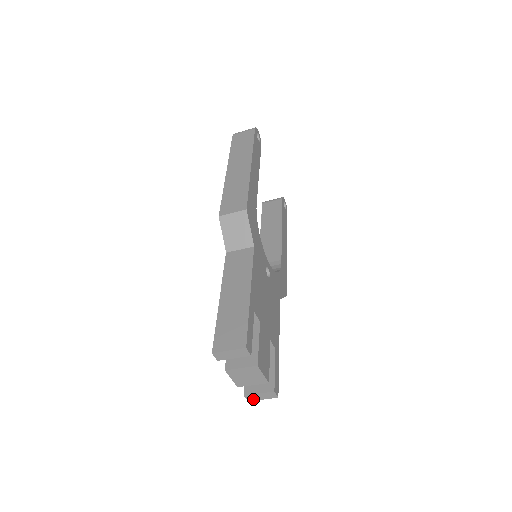
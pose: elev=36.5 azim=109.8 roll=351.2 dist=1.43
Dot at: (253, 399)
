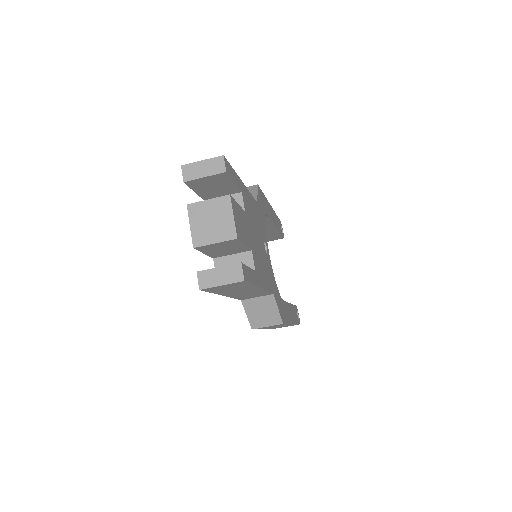
Dot at: (208, 284)
